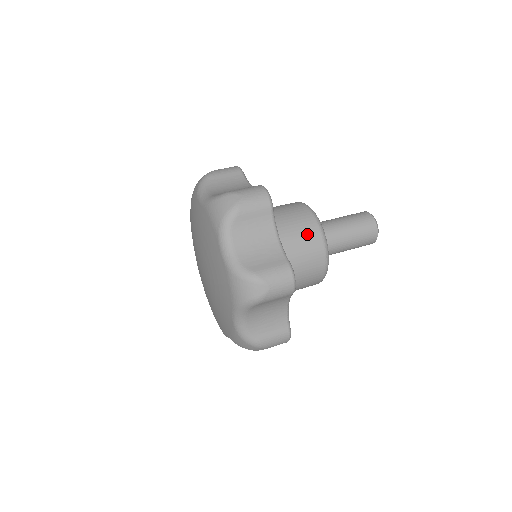
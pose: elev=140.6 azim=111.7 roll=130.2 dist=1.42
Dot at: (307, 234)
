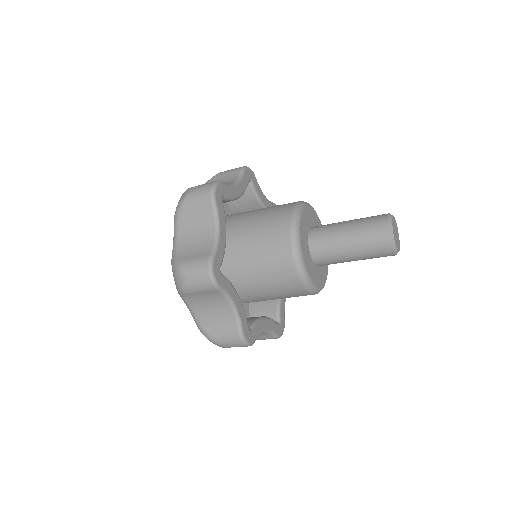
Dot at: (283, 205)
